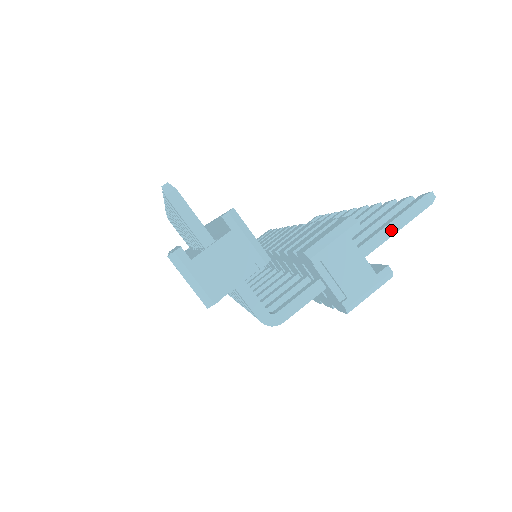
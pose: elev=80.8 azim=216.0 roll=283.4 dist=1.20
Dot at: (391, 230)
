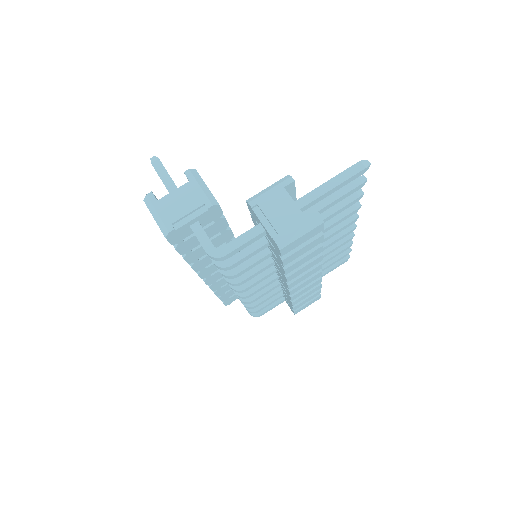
Dot at: (326, 188)
